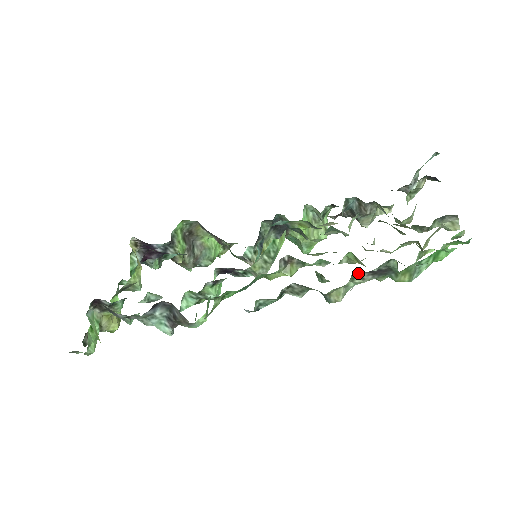
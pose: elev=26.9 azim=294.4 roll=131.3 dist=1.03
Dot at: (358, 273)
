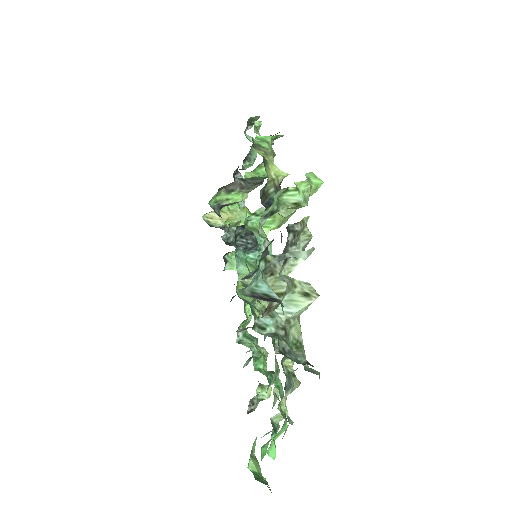
Dot at: (251, 404)
